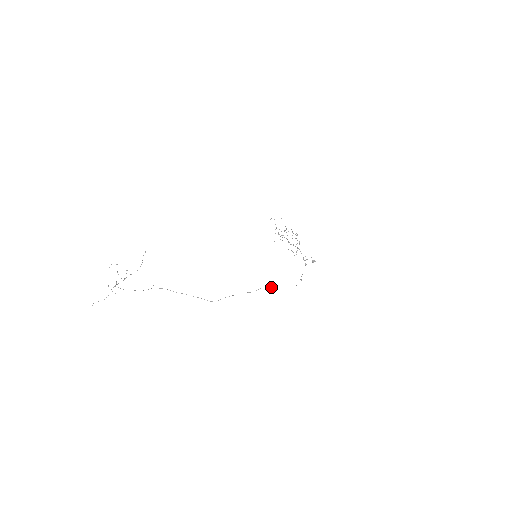
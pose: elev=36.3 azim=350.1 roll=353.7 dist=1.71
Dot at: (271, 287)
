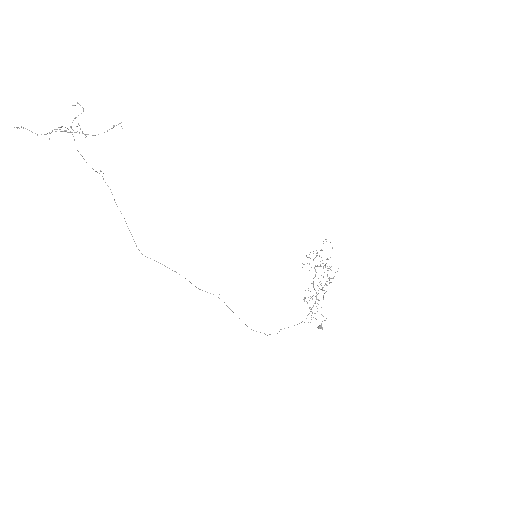
Dot at: occluded
